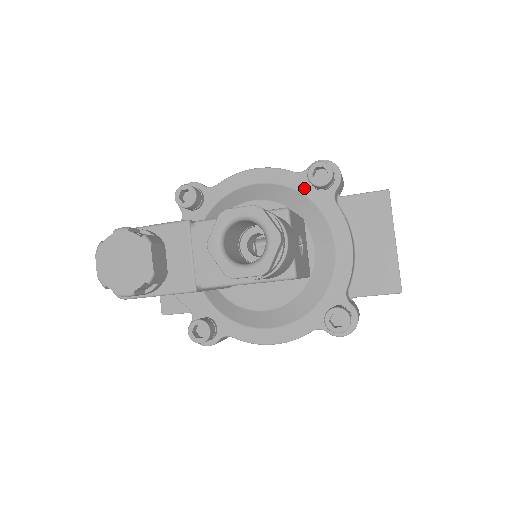
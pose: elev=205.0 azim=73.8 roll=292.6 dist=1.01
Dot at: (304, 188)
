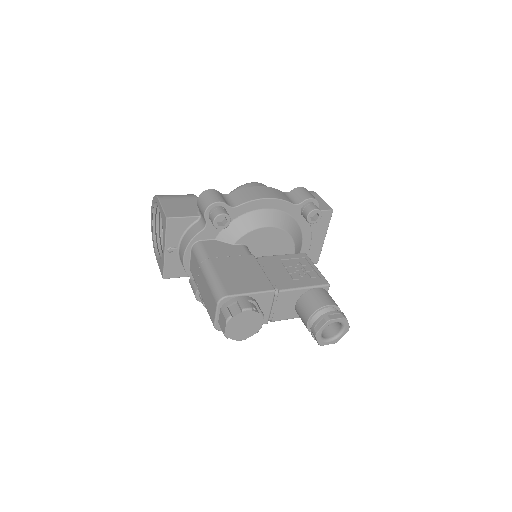
Dot at: (296, 215)
